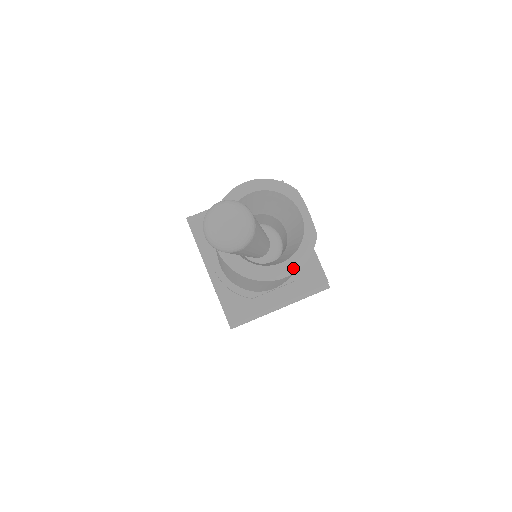
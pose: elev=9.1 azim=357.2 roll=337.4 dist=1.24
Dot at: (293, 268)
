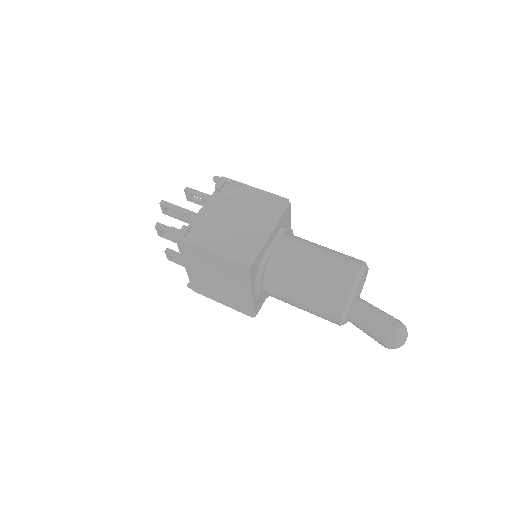
Dot at: occluded
